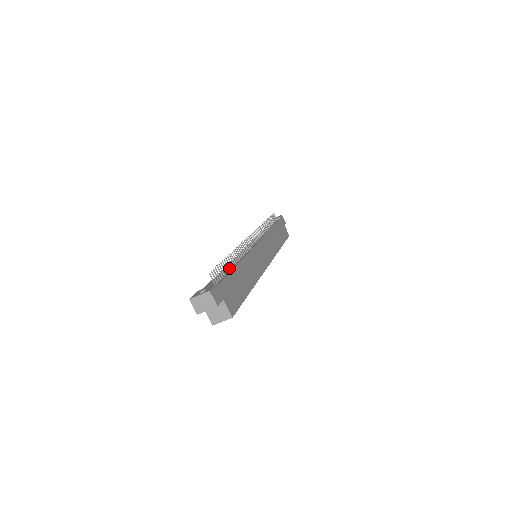
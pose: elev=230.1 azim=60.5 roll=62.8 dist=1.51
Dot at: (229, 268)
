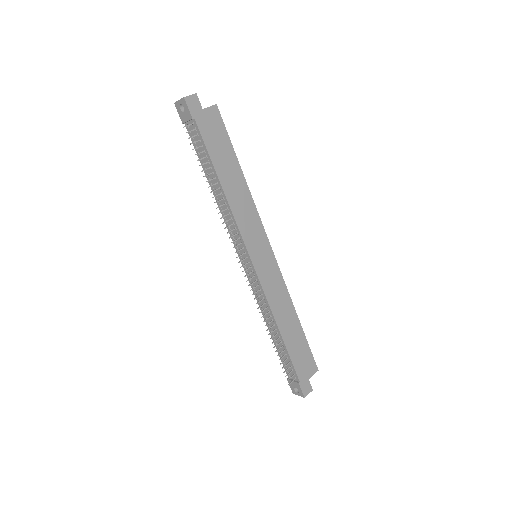
Dot at: (277, 338)
